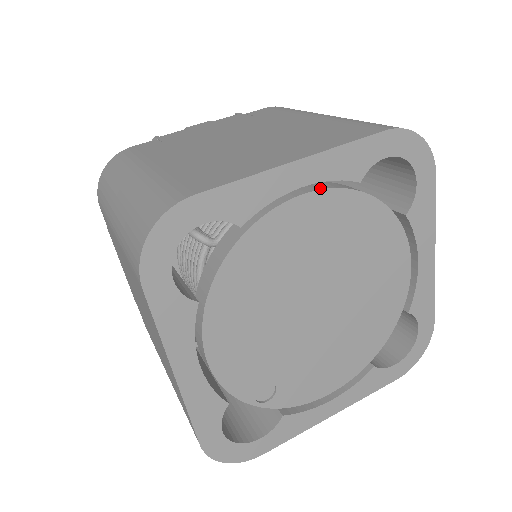
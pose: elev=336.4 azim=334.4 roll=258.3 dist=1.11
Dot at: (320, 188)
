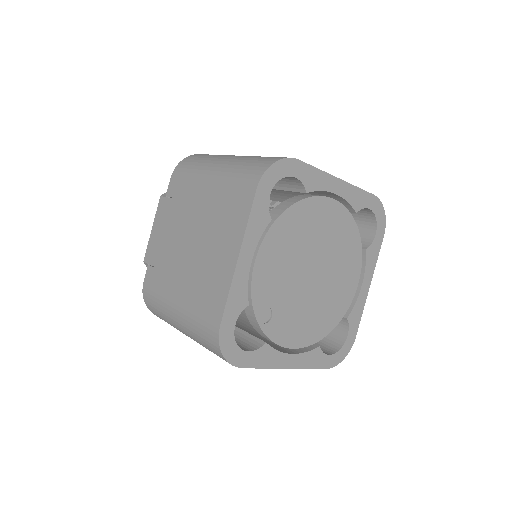
Dot at: (340, 203)
